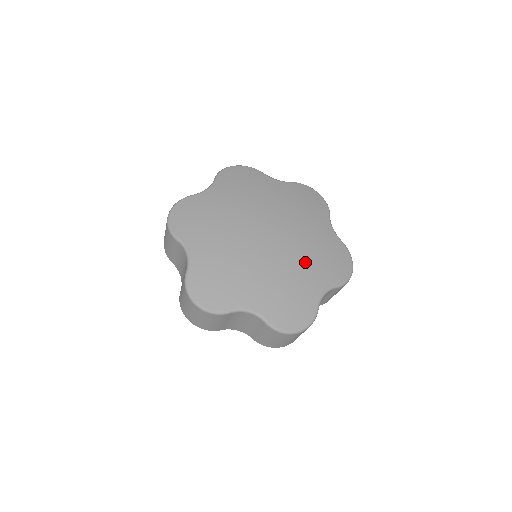
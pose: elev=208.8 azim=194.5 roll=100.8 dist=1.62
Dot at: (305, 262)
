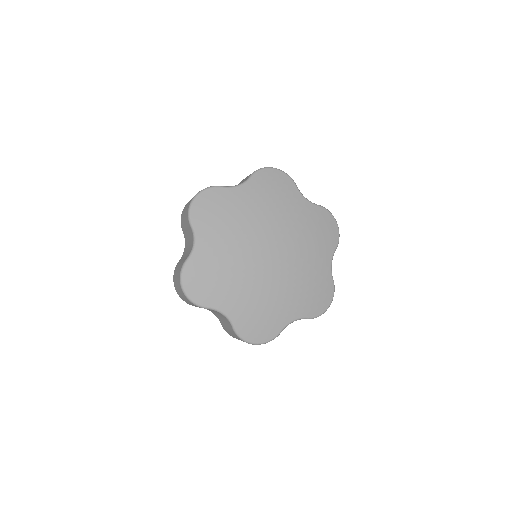
Dot at: (290, 290)
